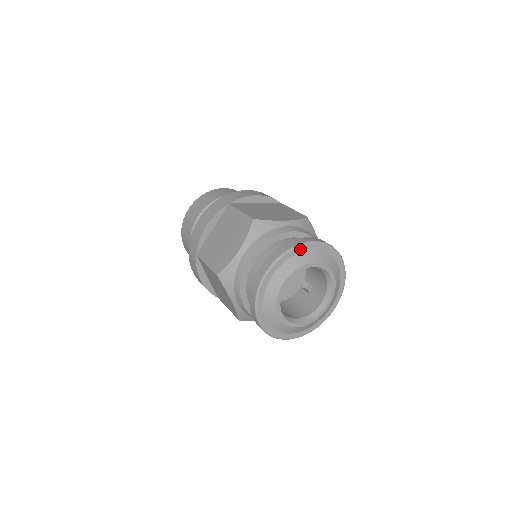
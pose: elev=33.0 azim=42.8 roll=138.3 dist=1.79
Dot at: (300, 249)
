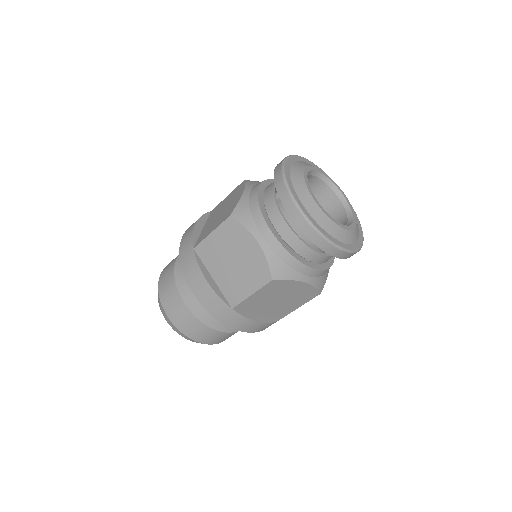
Dot at: (301, 159)
